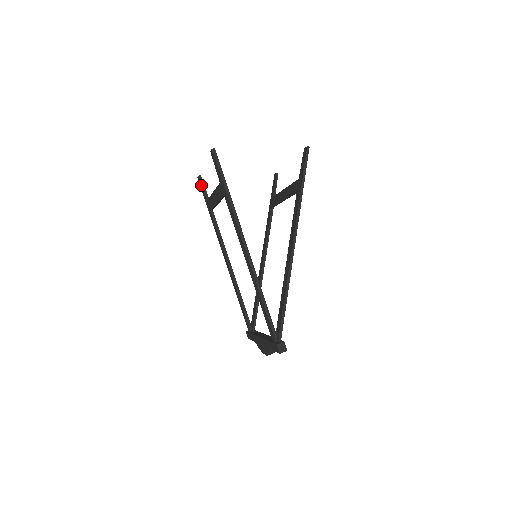
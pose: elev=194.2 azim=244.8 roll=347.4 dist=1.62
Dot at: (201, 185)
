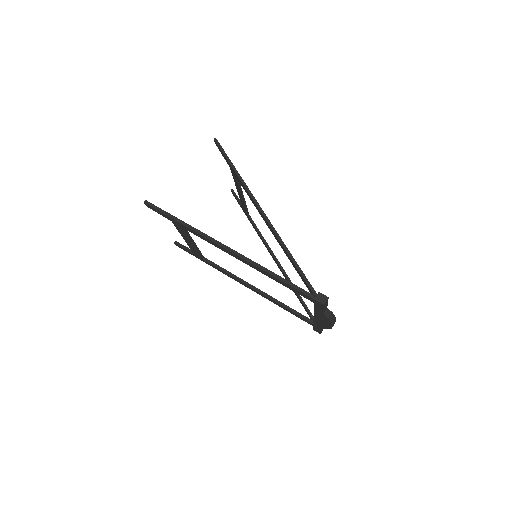
Dot at: (181, 247)
